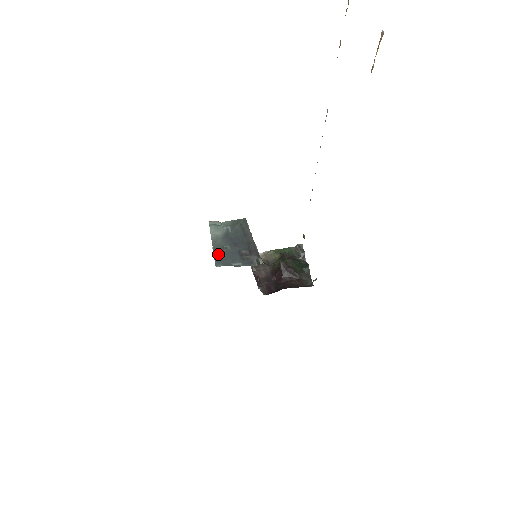
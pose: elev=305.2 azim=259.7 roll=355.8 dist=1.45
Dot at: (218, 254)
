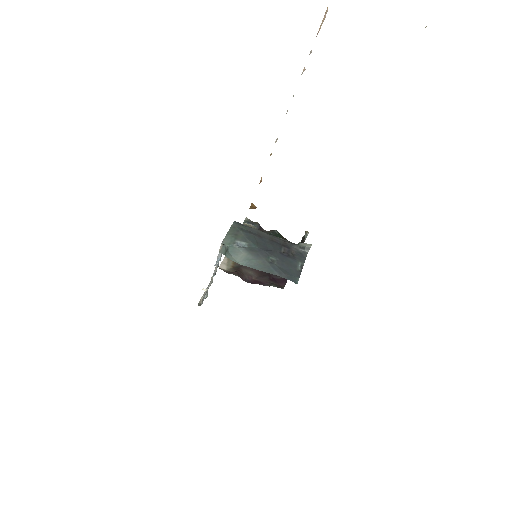
Dot at: (280, 272)
